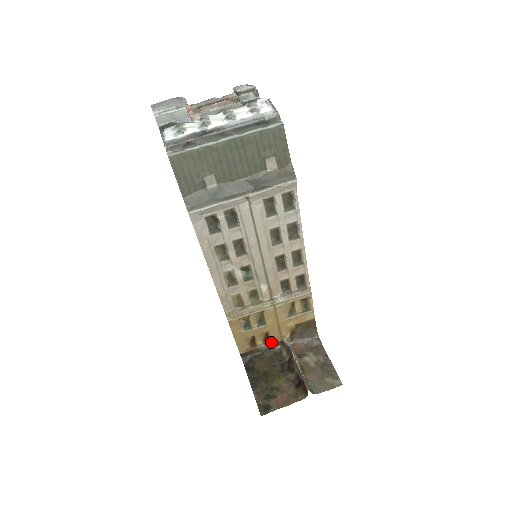
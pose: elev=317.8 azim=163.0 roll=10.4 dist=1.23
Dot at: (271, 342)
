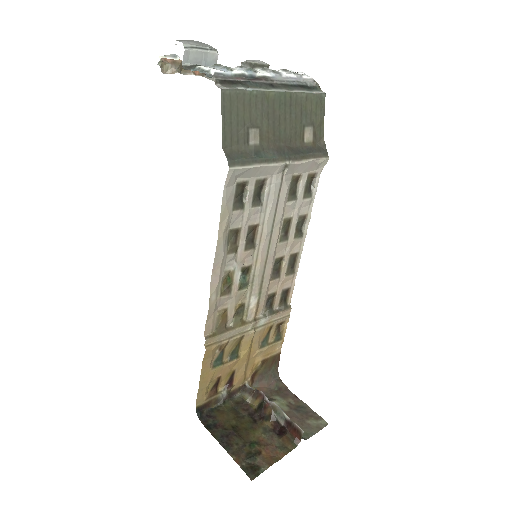
Dot at: (232, 388)
